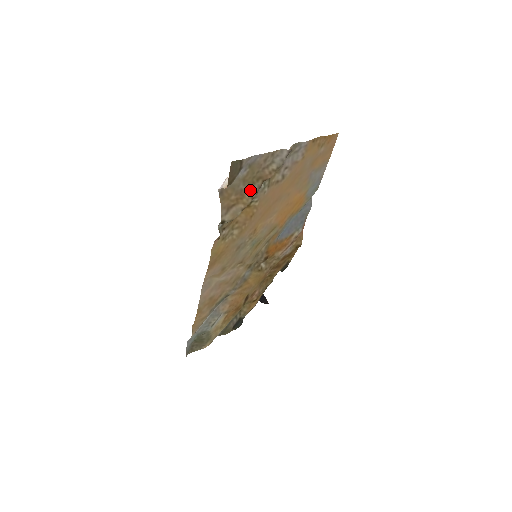
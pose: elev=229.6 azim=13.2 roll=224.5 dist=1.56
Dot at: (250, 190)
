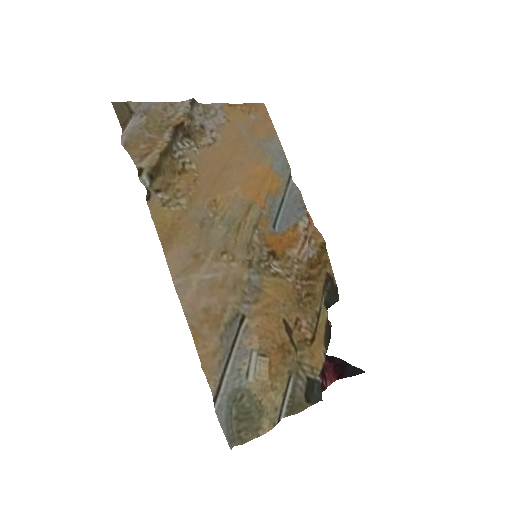
Dot at: (162, 138)
